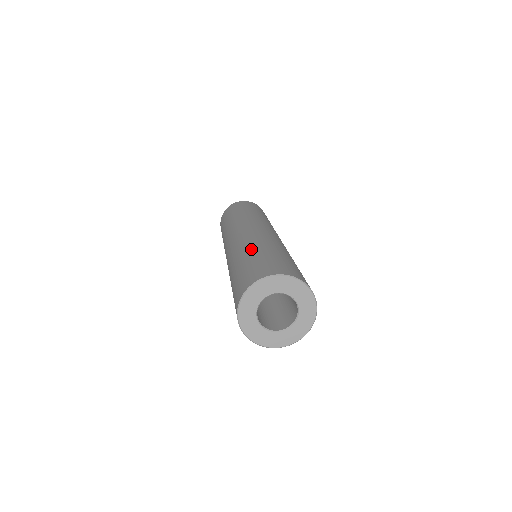
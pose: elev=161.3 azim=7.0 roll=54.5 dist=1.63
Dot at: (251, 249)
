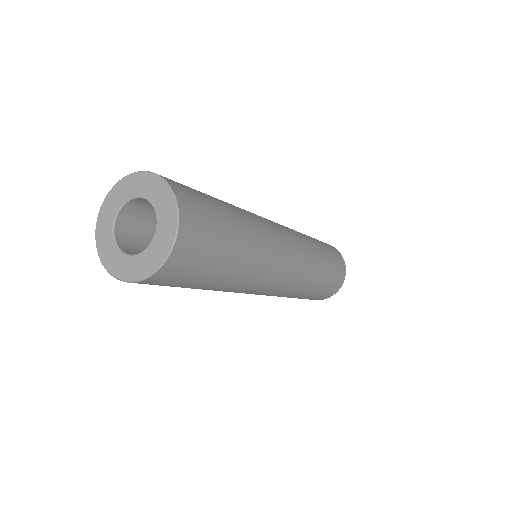
Dot at: occluded
